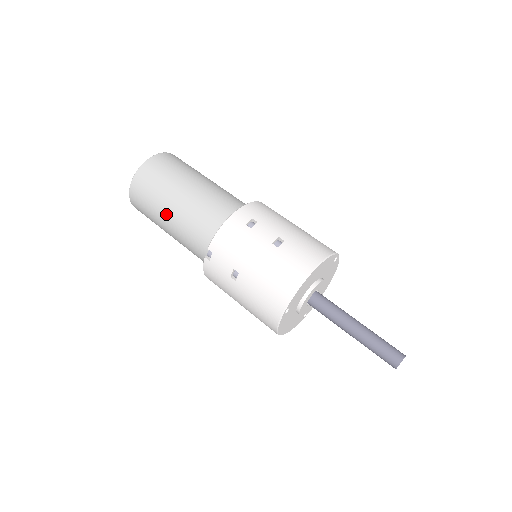
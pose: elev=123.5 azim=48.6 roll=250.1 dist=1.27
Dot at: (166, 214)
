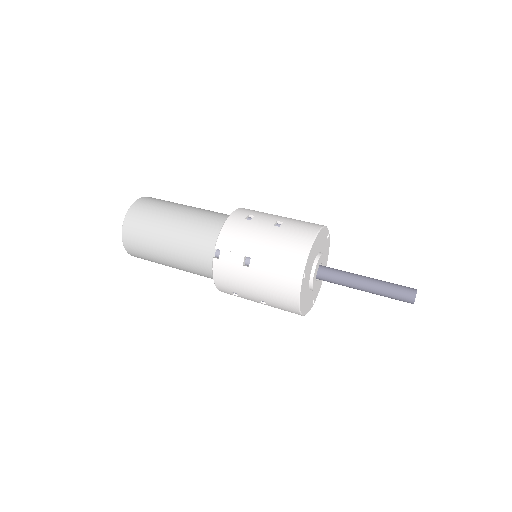
Dot at: (164, 238)
